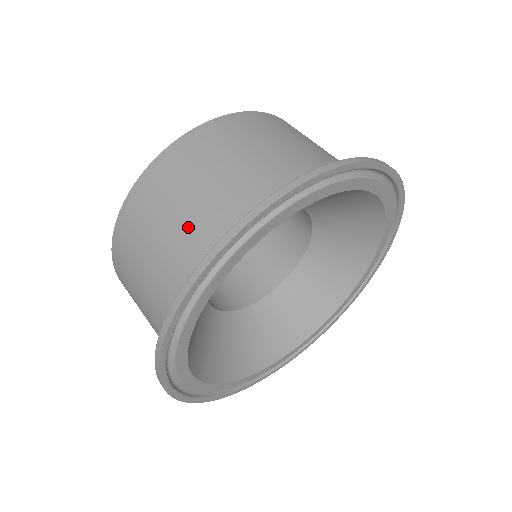
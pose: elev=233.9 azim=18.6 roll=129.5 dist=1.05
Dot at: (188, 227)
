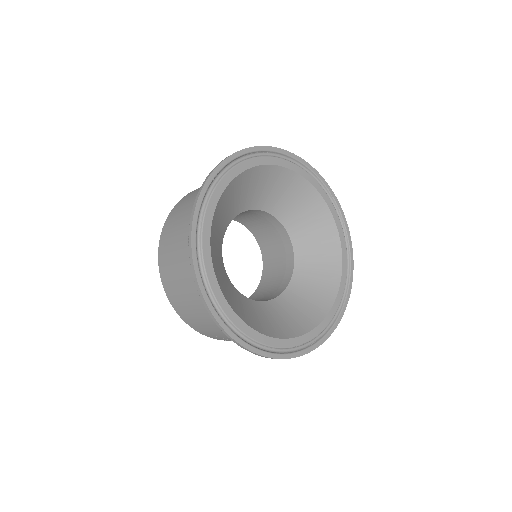
Dot at: occluded
